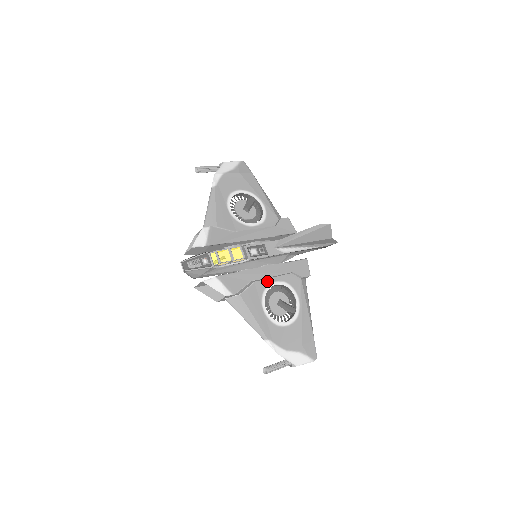
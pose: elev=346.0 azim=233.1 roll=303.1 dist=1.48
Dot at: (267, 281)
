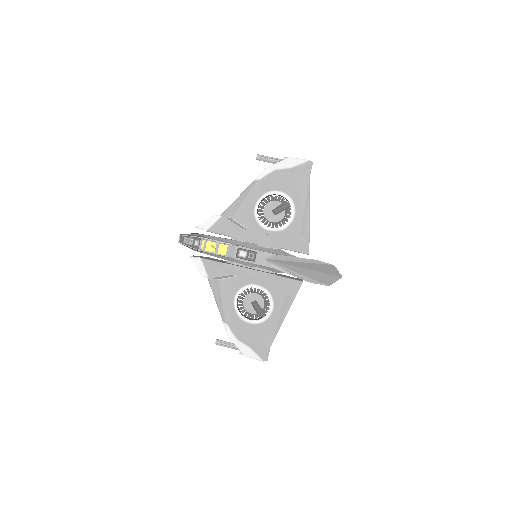
Dot at: (250, 281)
